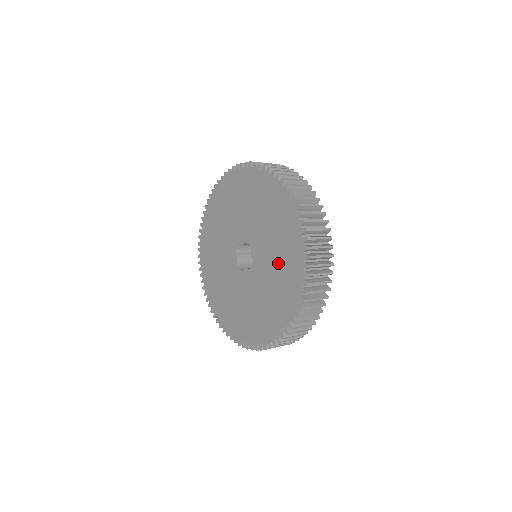
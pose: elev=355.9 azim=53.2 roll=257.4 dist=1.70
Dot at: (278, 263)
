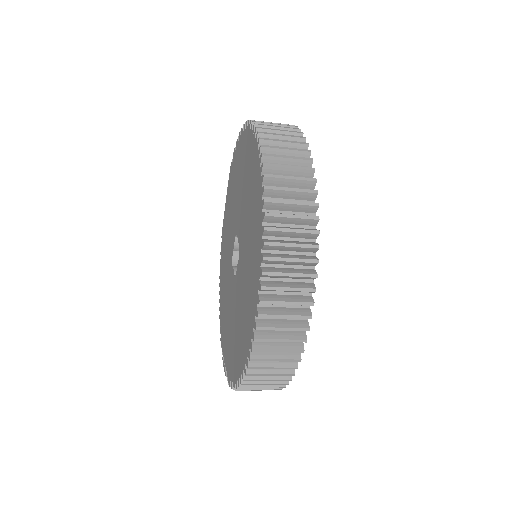
Dot at: (248, 200)
